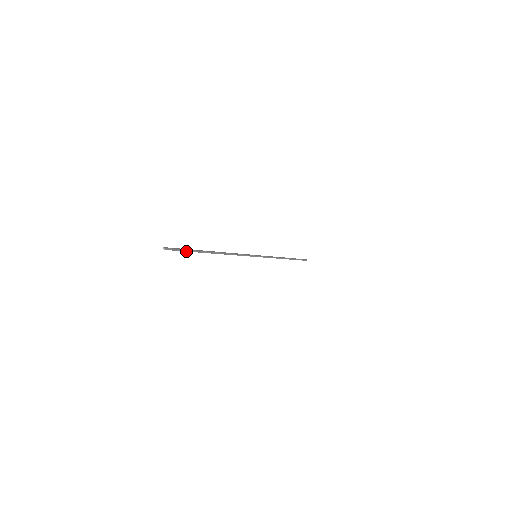
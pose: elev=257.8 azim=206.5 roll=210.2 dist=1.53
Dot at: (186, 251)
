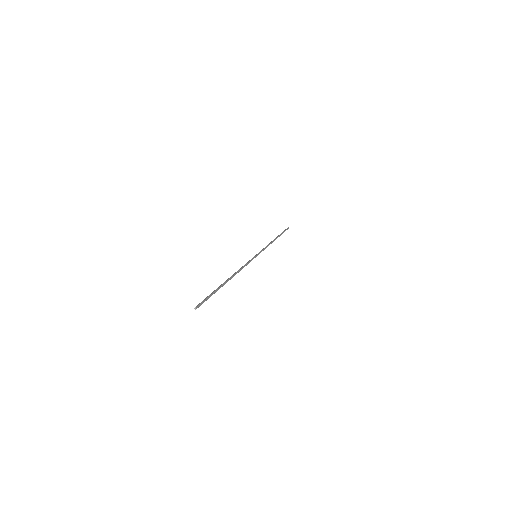
Dot at: occluded
